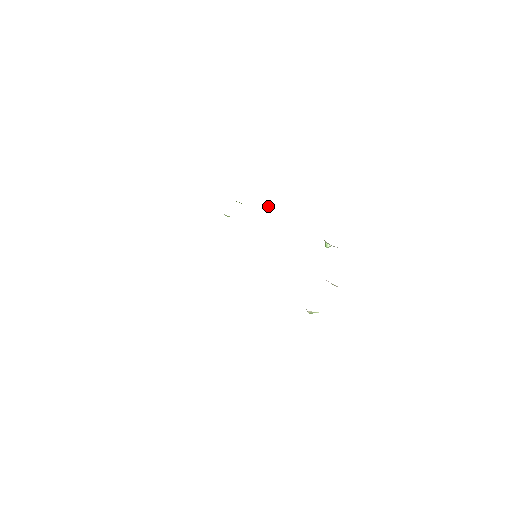
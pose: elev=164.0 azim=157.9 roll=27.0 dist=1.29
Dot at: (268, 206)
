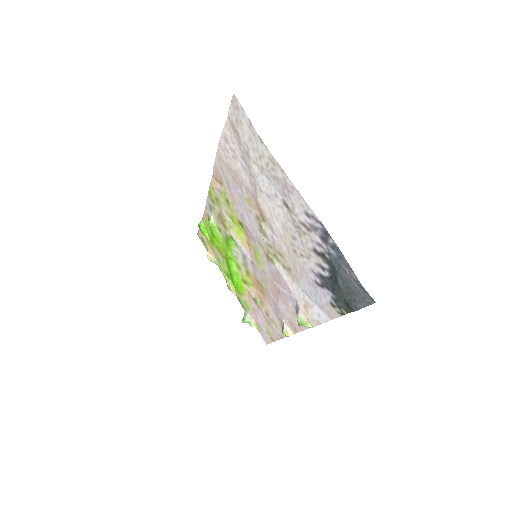
Dot at: (212, 256)
